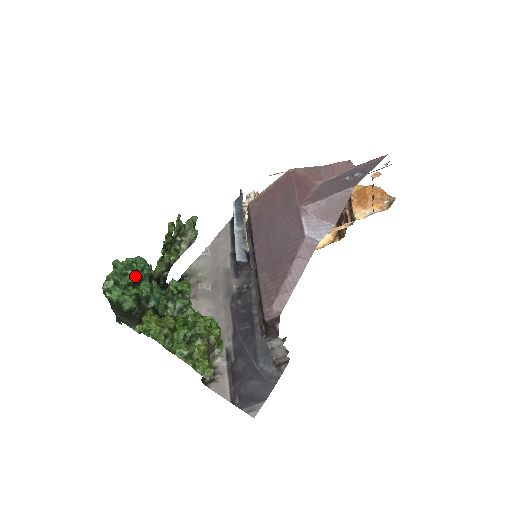
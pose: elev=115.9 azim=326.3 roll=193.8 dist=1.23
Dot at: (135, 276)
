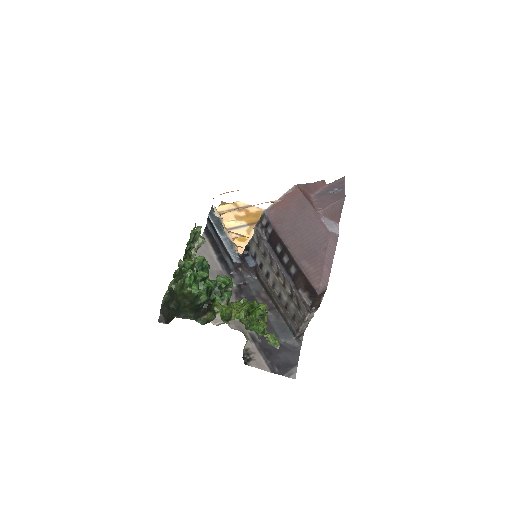
Dot at: (206, 272)
